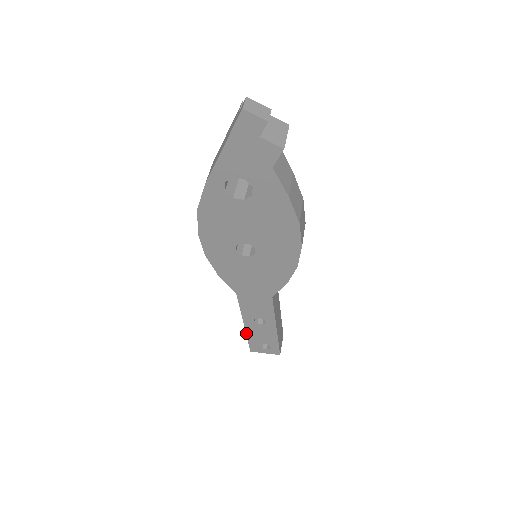
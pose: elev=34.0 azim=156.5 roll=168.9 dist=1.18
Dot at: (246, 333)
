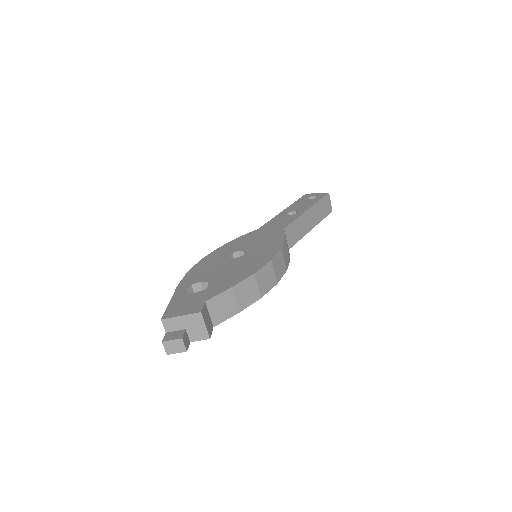
Dot at: occluded
